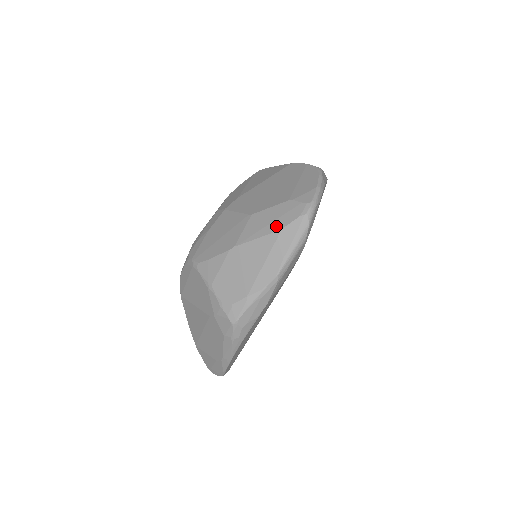
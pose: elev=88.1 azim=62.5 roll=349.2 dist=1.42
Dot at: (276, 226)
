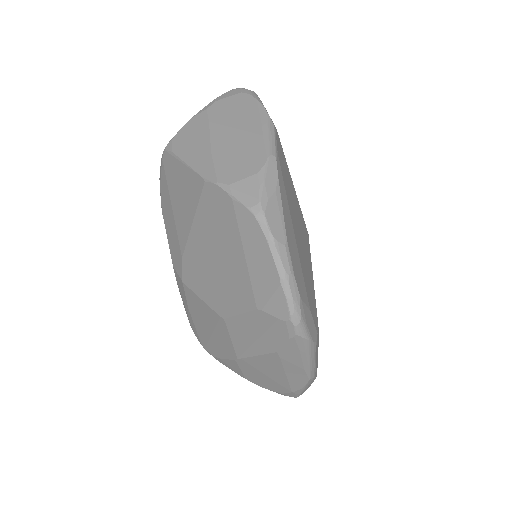
Dot at: (267, 346)
